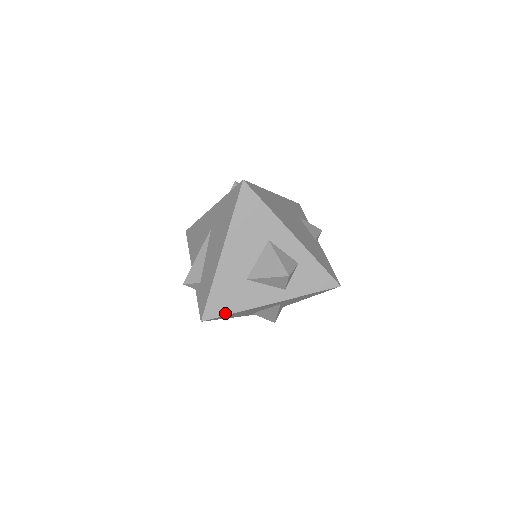
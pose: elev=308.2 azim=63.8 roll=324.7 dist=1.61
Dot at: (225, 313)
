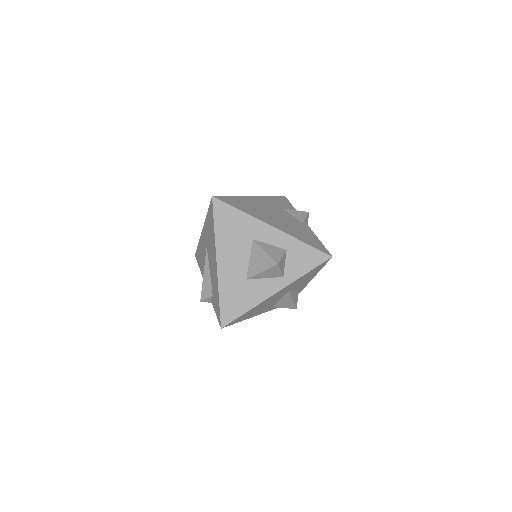
Dot at: (239, 315)
